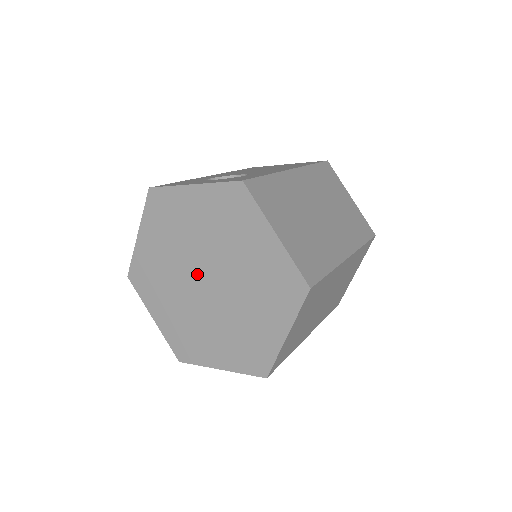
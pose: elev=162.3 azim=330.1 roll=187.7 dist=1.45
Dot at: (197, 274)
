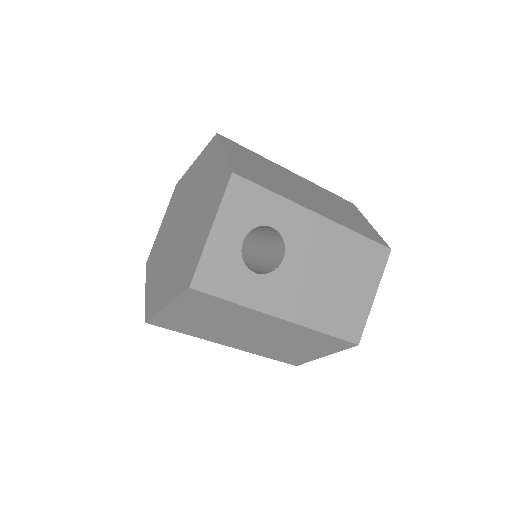
Dot at: (176, 235)
